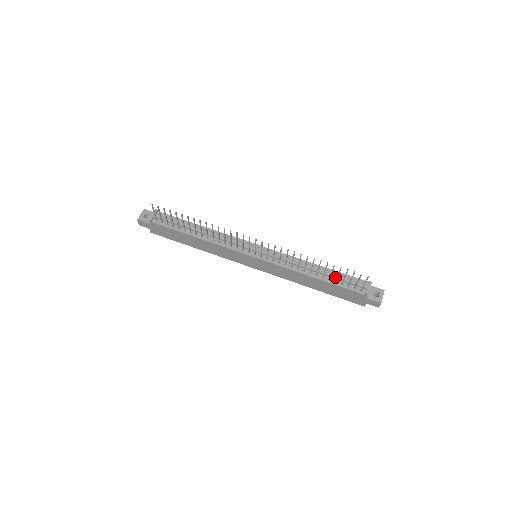
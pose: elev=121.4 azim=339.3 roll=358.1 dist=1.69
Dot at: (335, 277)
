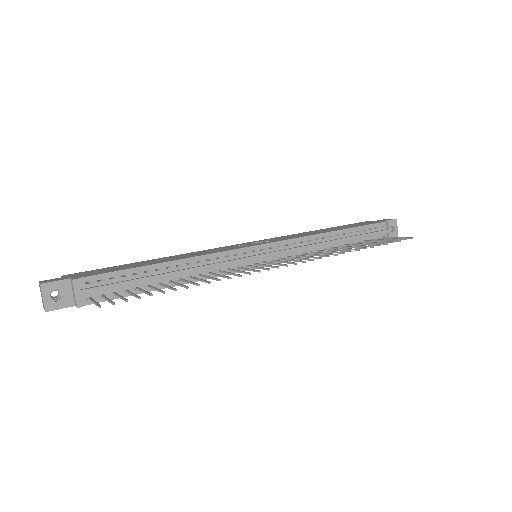
Dot at: (358, 238)
